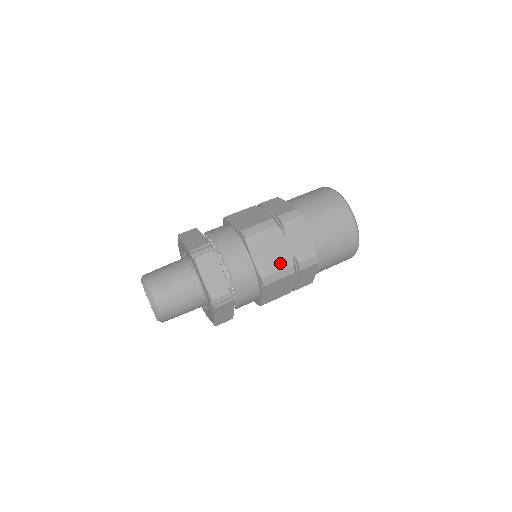
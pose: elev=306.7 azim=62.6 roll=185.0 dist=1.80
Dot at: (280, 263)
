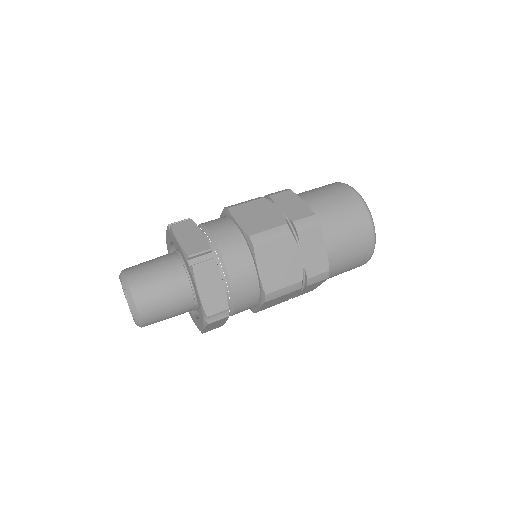
Dot at: (288, 278)
